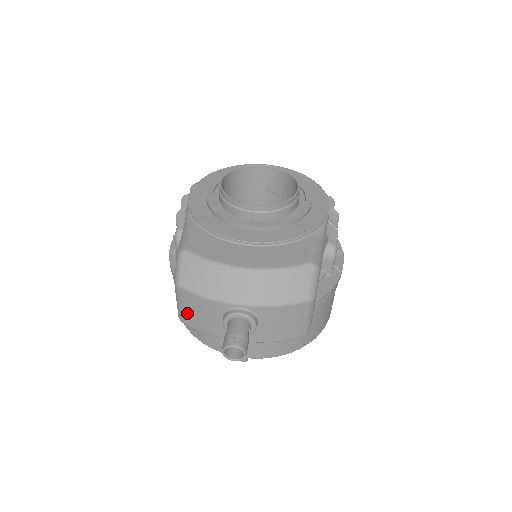
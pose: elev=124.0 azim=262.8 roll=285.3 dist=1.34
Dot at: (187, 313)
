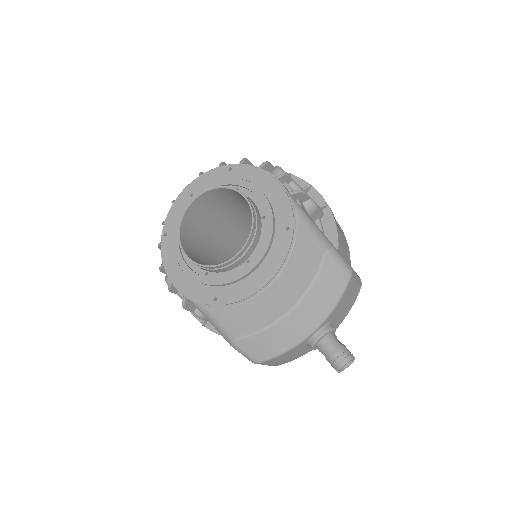
Dot at: (277, 363)
